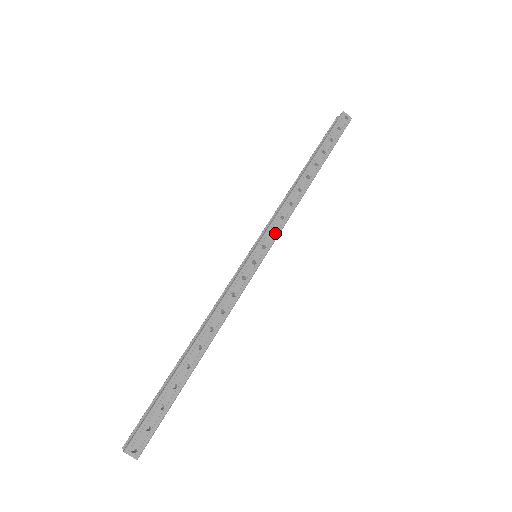
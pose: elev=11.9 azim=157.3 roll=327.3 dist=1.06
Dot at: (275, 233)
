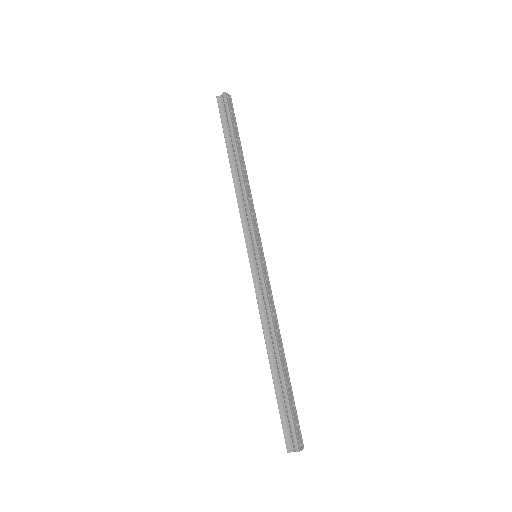
Dot at: (257, 230)
